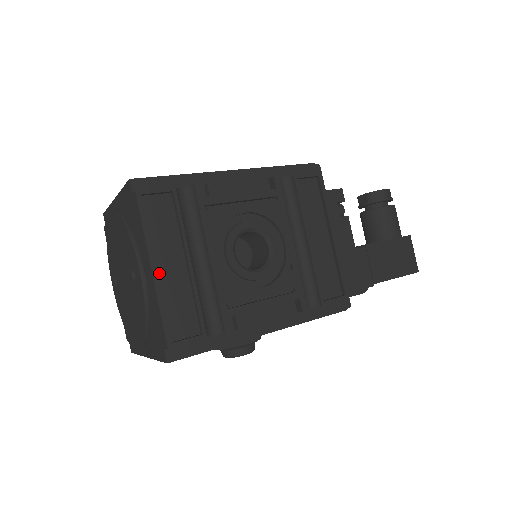
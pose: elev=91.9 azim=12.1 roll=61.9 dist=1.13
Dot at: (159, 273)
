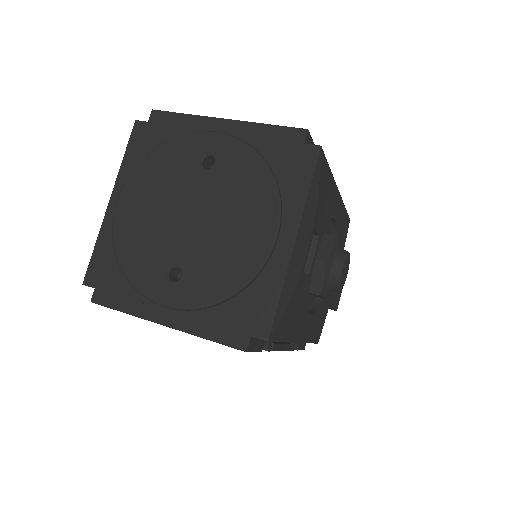
Dot at: (231, 129)
